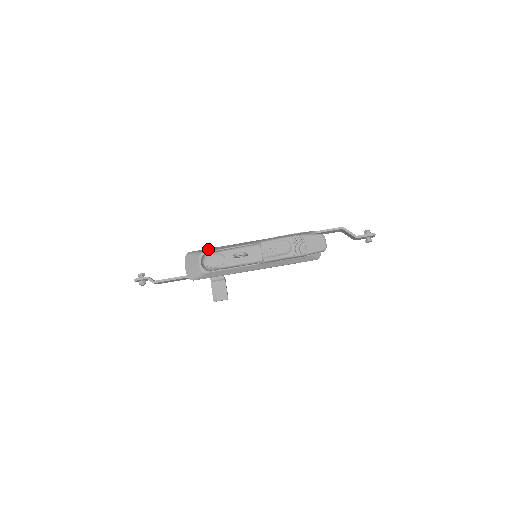
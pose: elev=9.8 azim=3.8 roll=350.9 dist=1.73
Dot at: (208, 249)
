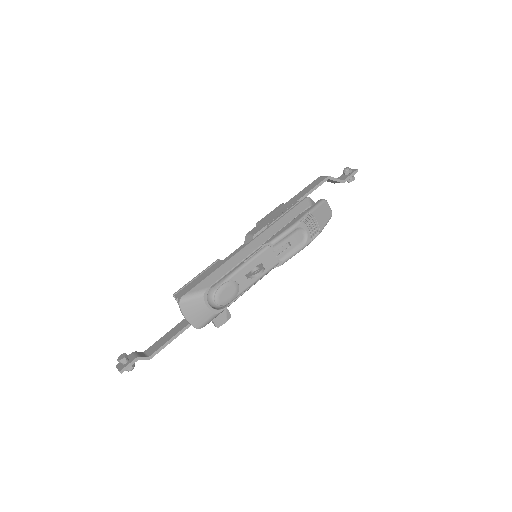
Dot at: (206, 281)
